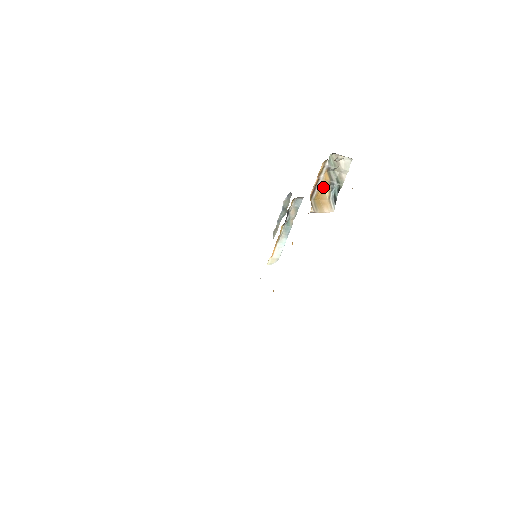
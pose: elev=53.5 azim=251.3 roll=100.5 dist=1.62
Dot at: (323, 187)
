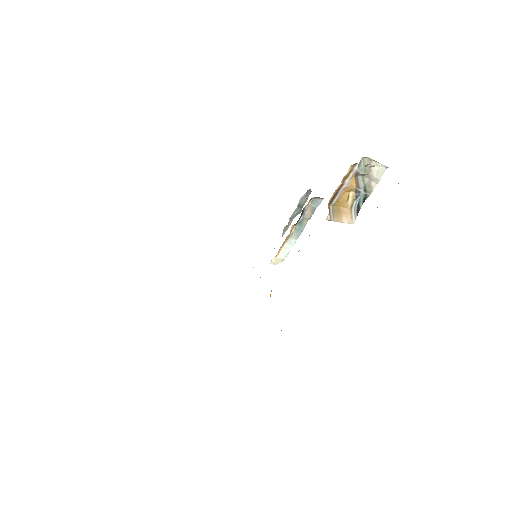
Dot at: (346, 193)
